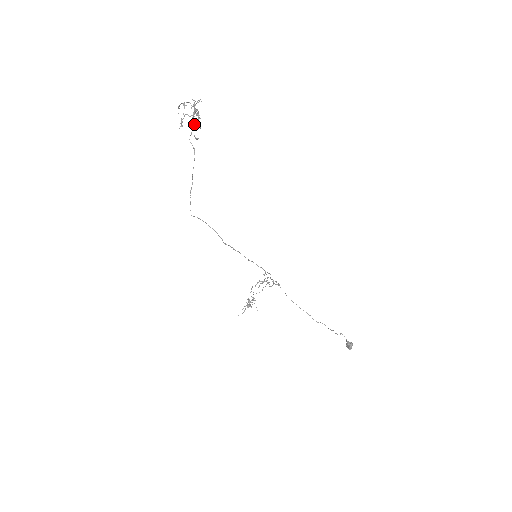
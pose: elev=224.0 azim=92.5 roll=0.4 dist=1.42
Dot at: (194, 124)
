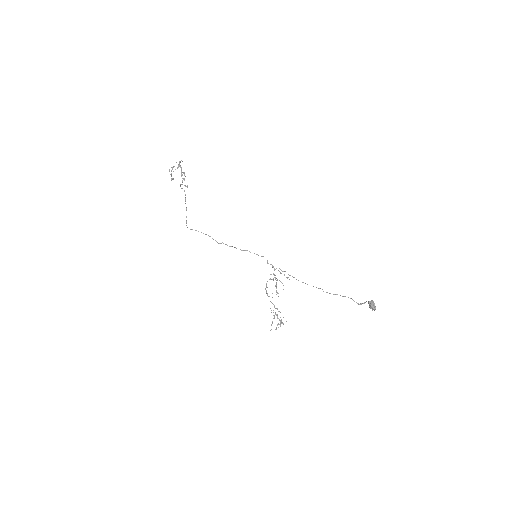
Dot at: (183, 178)
